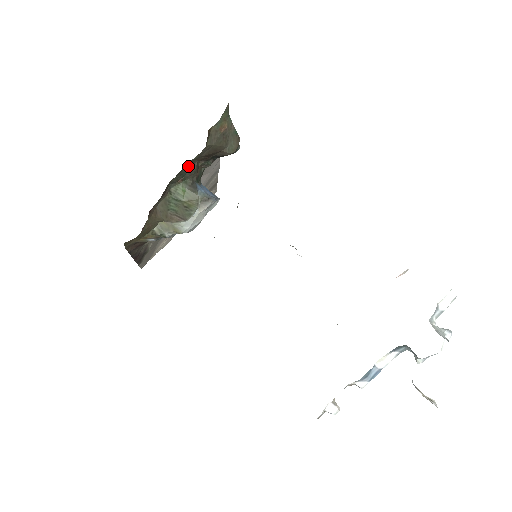
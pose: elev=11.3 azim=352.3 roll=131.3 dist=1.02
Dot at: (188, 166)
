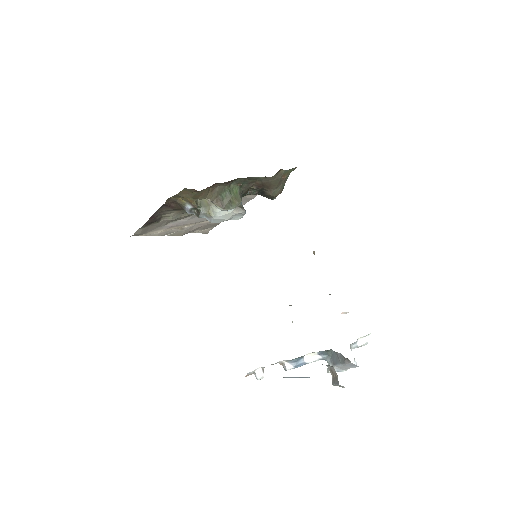
Dot at: (251, 180)
